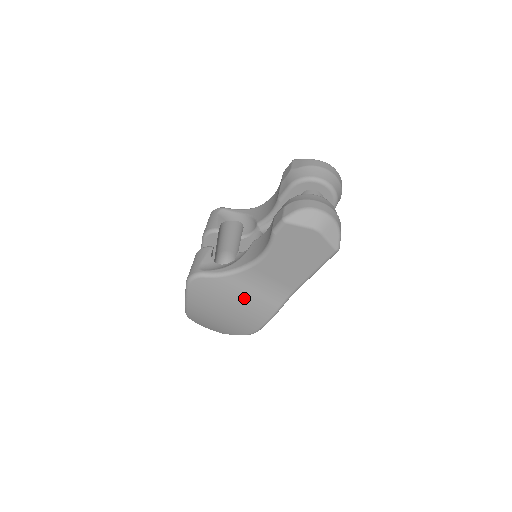
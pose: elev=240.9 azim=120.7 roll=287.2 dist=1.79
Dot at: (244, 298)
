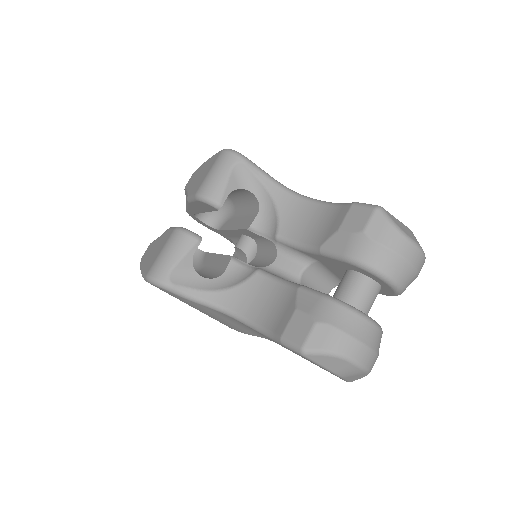
Dot at: (214, 317)
